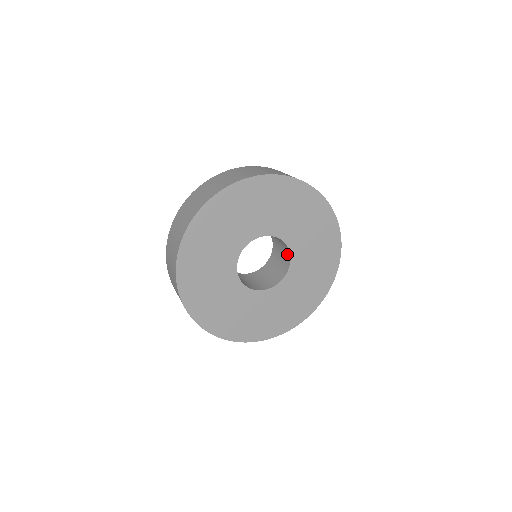
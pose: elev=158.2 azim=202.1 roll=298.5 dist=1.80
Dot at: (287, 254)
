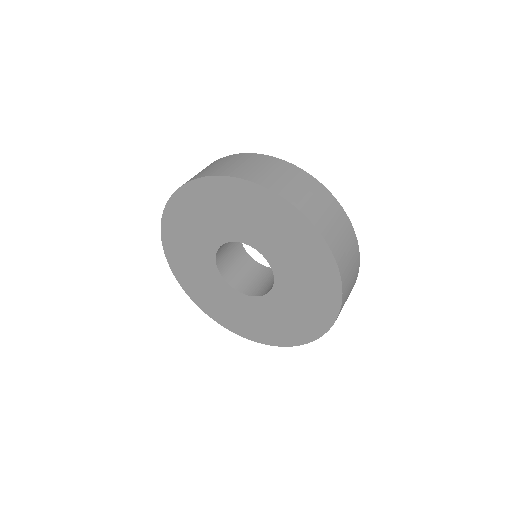
Dot at: occluded
